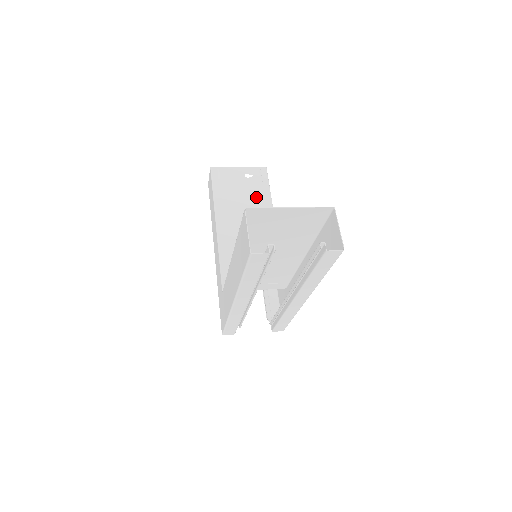
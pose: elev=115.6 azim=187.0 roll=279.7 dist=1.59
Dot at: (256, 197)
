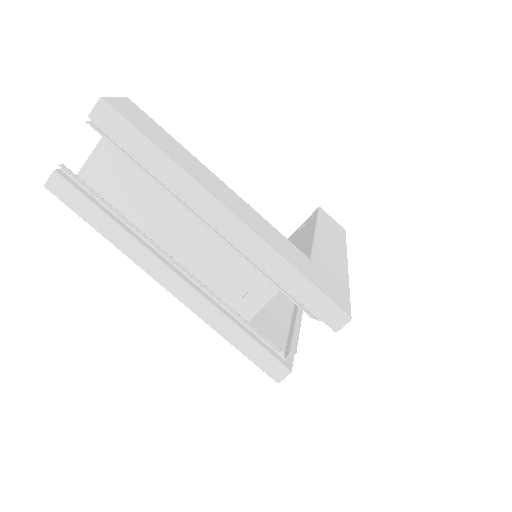
Dot at: (304, 231)
